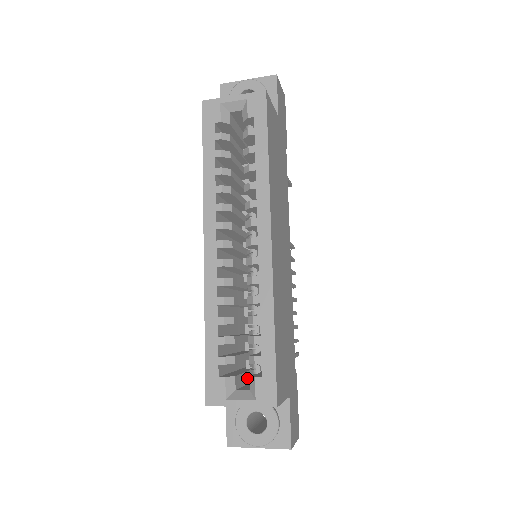
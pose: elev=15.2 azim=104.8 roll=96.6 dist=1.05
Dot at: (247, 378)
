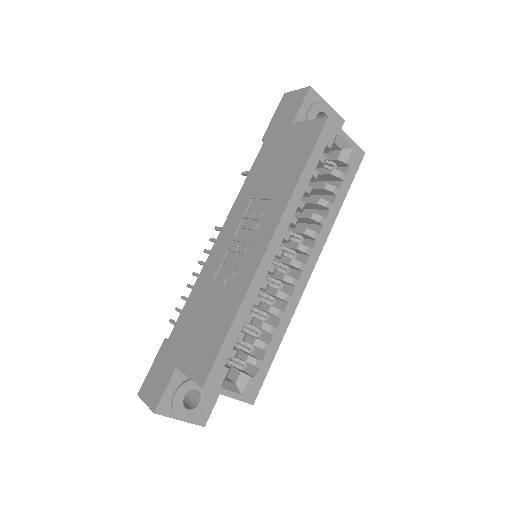
Dot at: occluded
